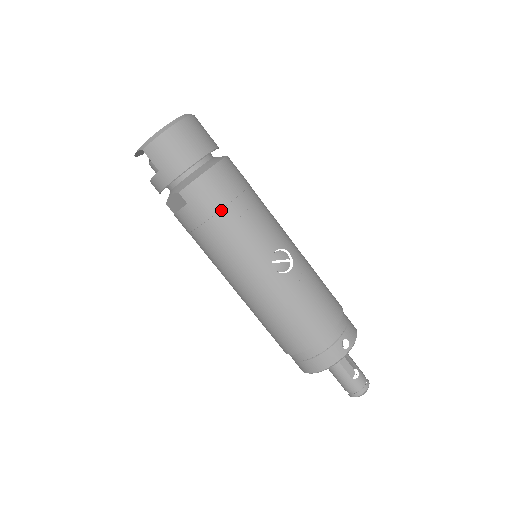
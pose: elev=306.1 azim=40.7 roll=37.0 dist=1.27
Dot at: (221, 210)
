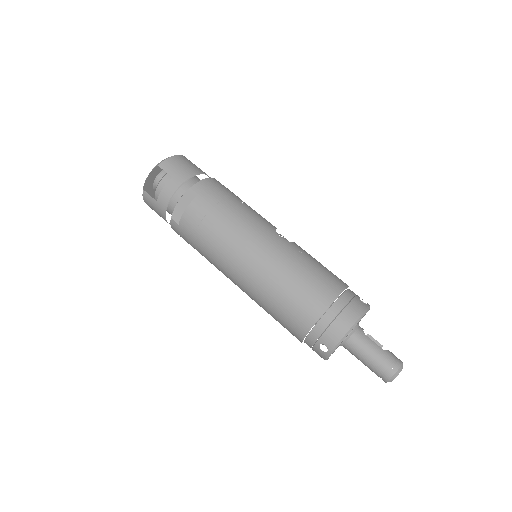
Dot at: (227, 197)
